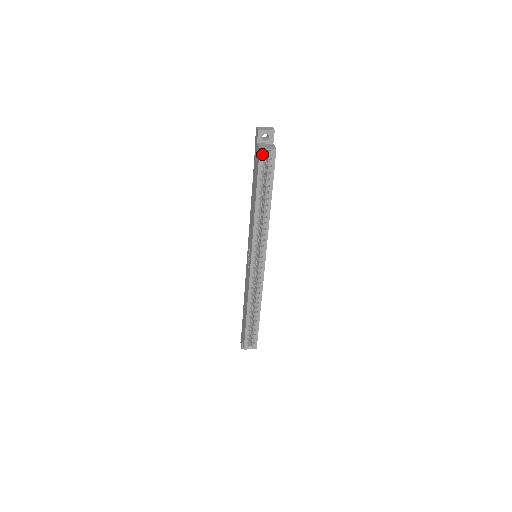
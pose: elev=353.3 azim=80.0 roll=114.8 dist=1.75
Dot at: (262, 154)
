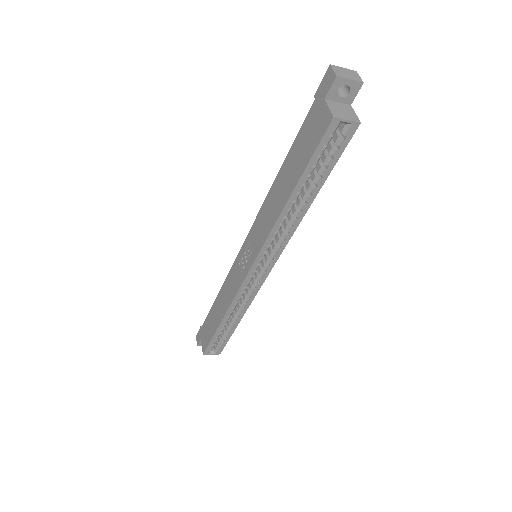
Dot at: (333, 127)
